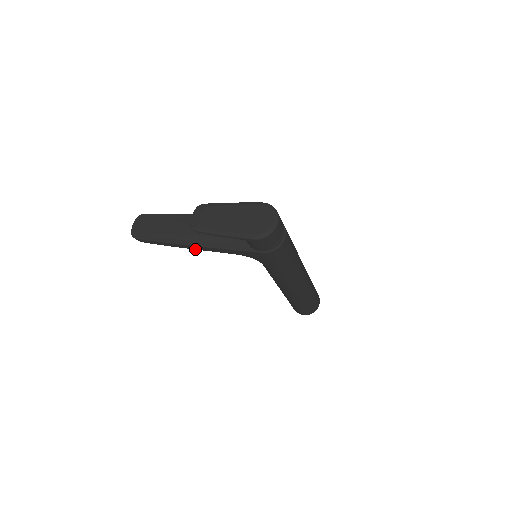
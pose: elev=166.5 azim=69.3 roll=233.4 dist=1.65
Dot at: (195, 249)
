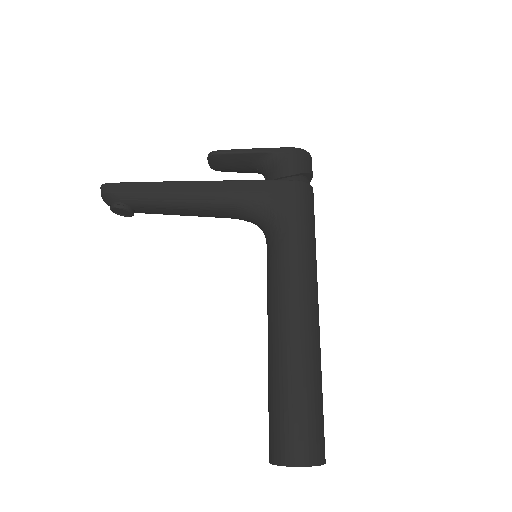
Dot at: (193, 191)
